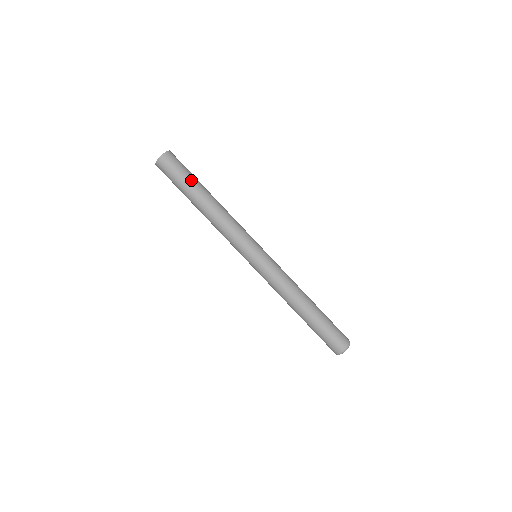
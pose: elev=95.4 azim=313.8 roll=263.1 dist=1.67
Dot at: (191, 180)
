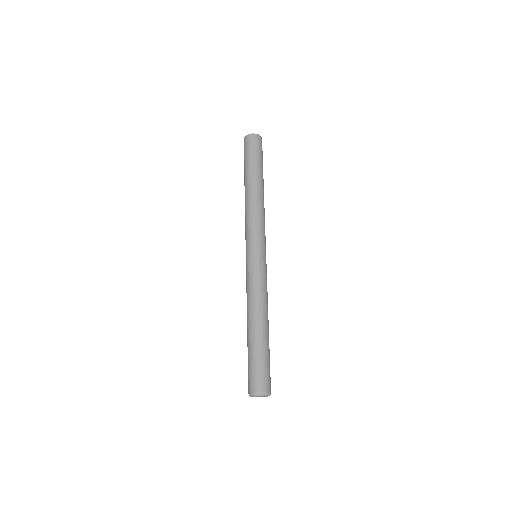
Dot at: (258, 164)
